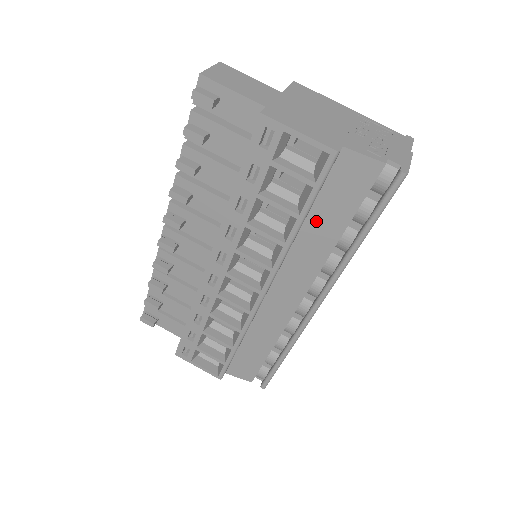
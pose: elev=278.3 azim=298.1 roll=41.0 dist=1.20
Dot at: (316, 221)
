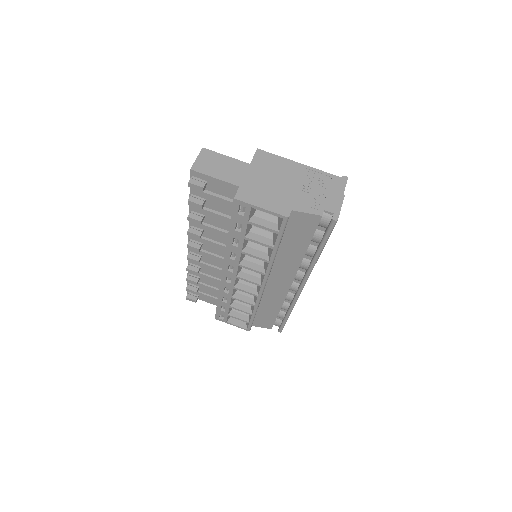
Dot at: (287, 246)
